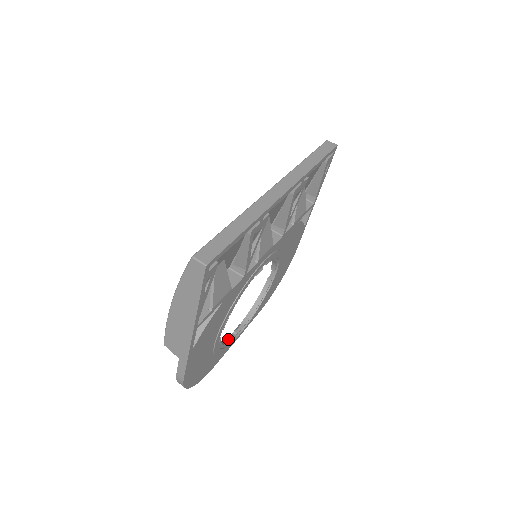
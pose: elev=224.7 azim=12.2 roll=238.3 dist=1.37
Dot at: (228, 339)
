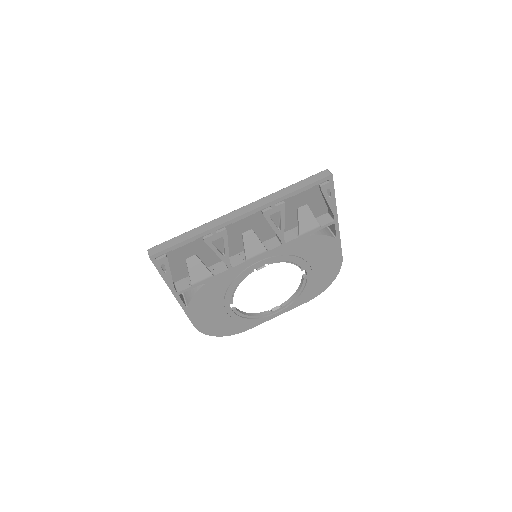
Dot at: (260, 313)
